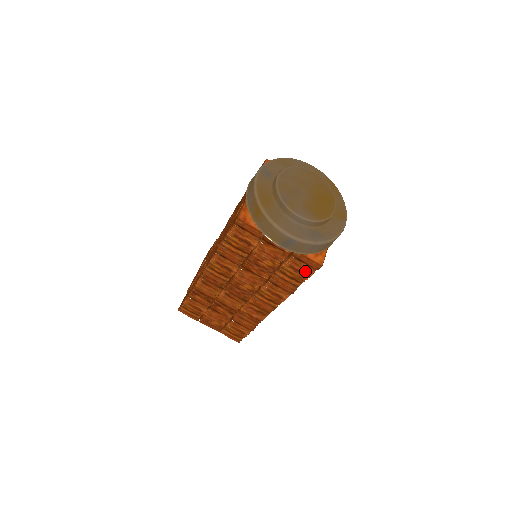
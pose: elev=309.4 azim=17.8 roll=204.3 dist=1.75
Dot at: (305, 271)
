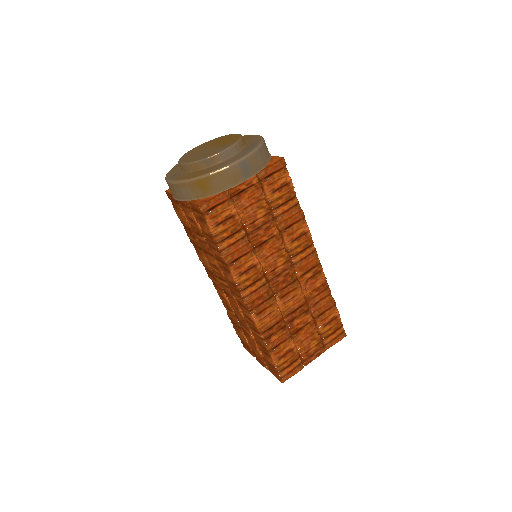
Dot at: (283, 180)
